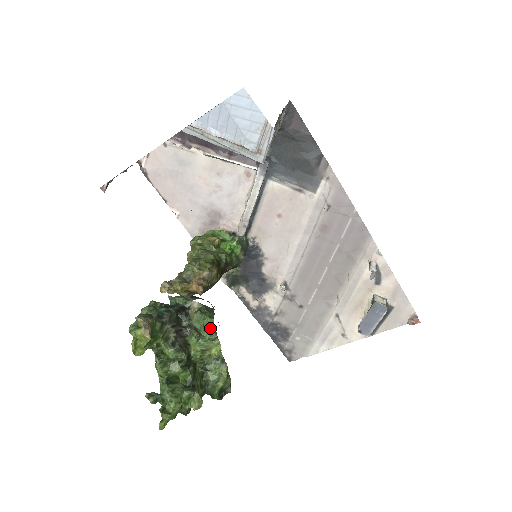
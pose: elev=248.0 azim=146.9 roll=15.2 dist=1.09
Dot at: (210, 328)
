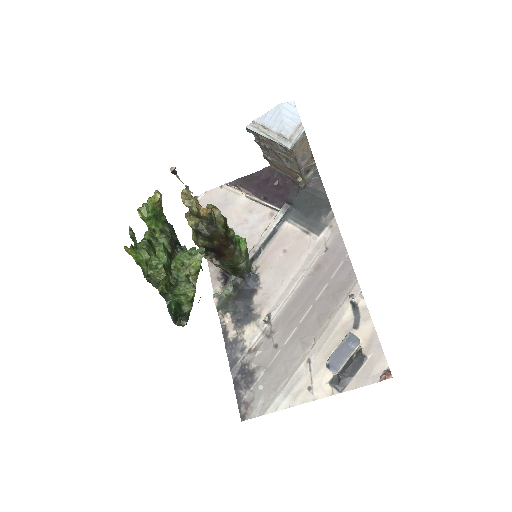
Dot at: occluded
